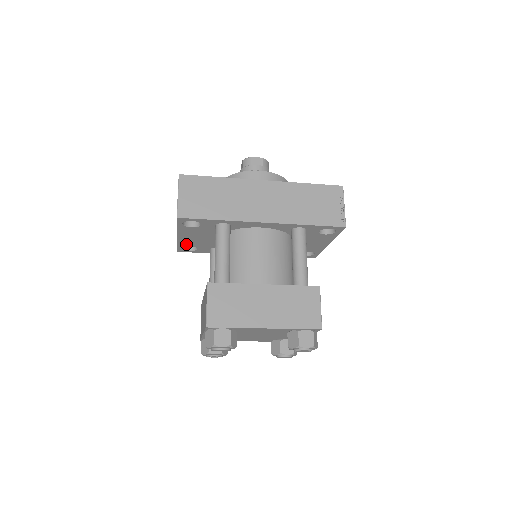
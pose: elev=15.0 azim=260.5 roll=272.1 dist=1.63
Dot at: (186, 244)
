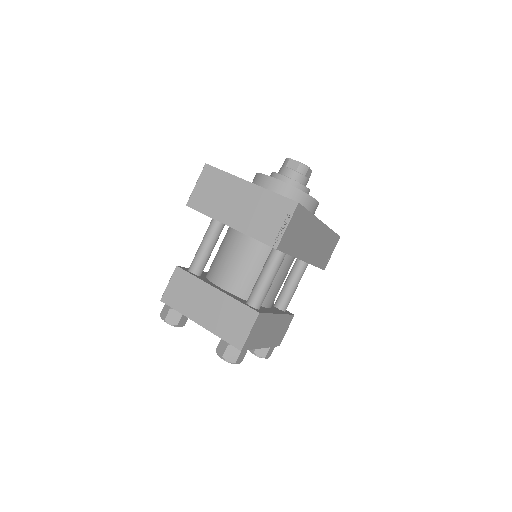
Dot at: occluded
